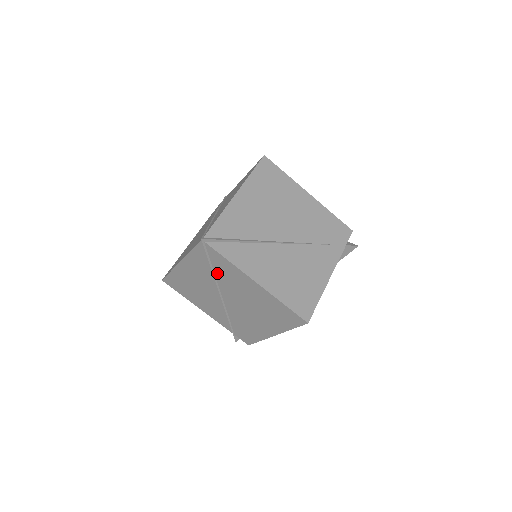
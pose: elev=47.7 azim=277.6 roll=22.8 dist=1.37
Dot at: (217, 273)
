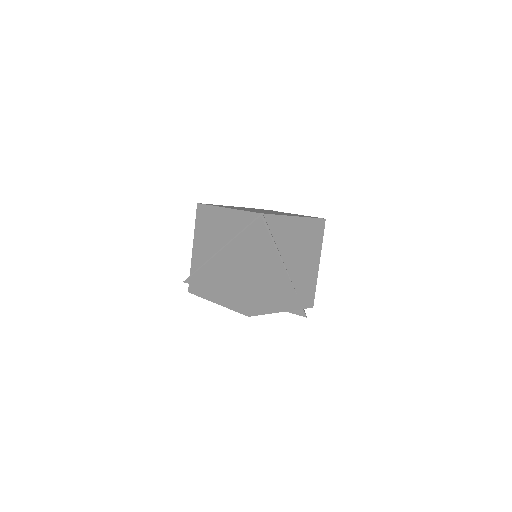
Dot at: (240, 237)
